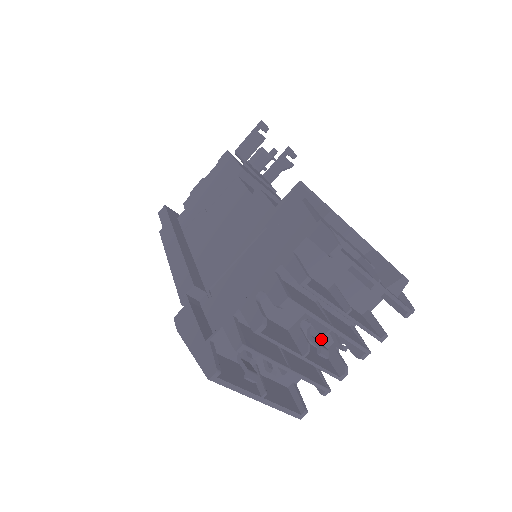
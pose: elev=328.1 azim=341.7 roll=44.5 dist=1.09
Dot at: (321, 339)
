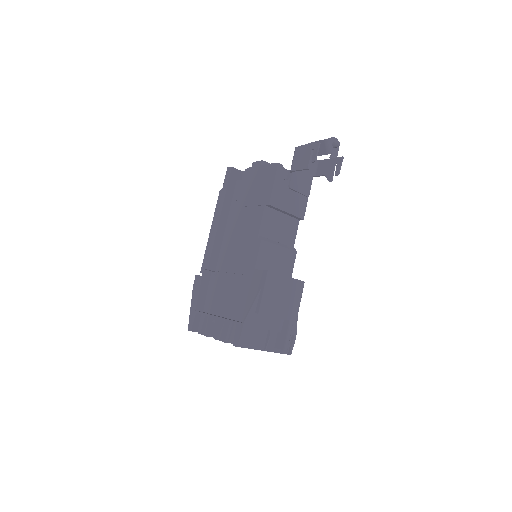
Dot at: occluded
